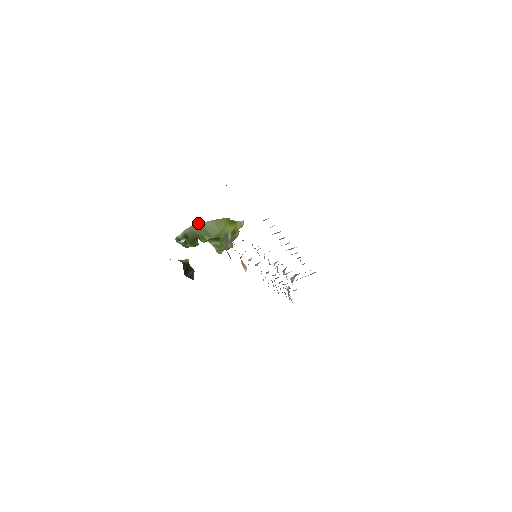
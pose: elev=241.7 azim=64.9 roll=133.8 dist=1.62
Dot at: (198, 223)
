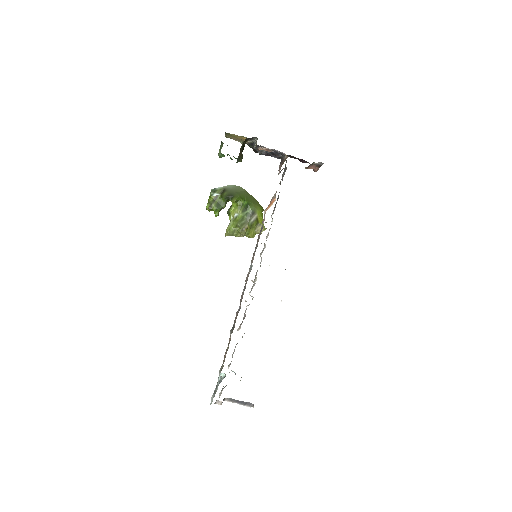
Dot at: occluded
